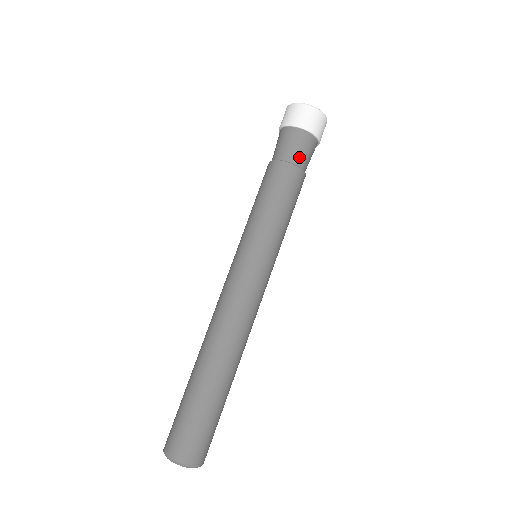
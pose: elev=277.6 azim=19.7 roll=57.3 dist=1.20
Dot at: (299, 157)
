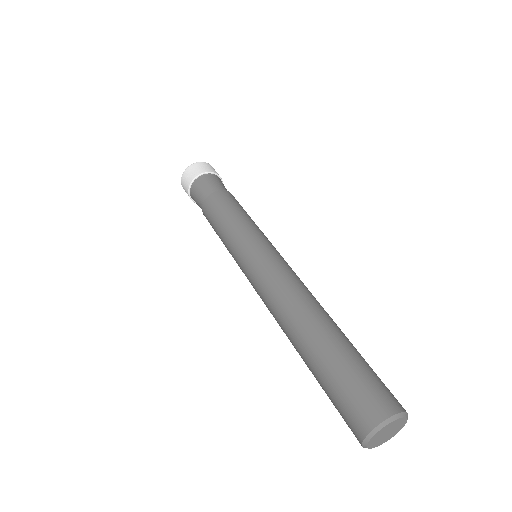
Dot at: (211, 188)
